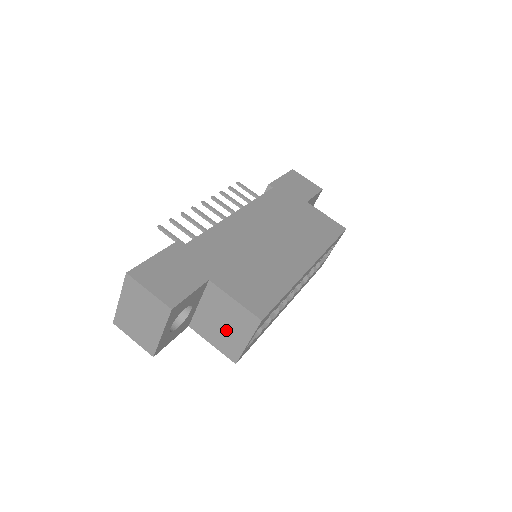
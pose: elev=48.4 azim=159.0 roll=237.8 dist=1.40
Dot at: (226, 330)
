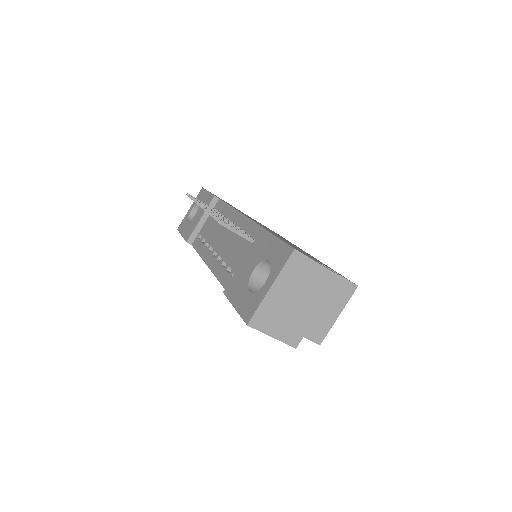
Dot at: occluded
